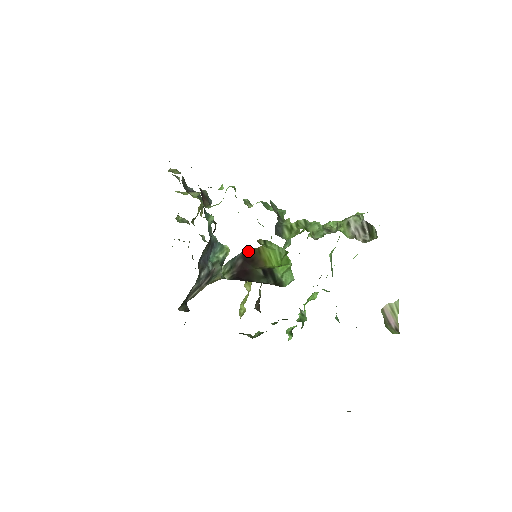
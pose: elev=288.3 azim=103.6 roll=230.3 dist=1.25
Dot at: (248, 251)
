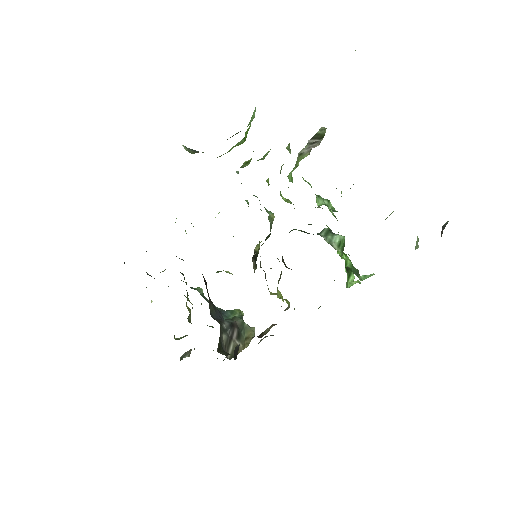
Dot at: occluded
